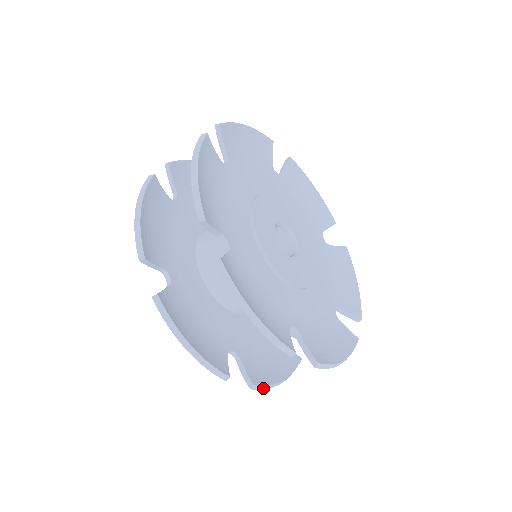
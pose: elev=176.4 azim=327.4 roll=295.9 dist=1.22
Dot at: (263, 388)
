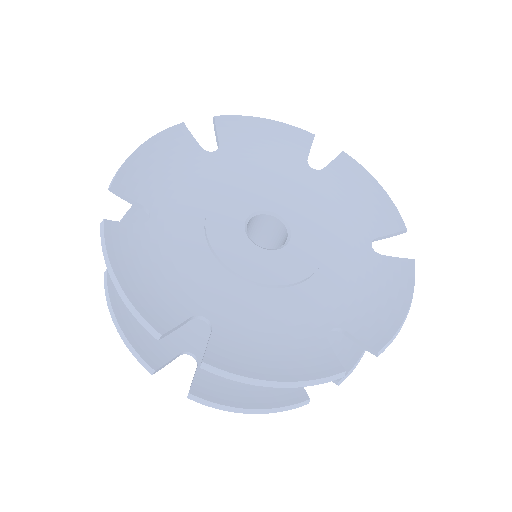
Dot at: (209, 405)
